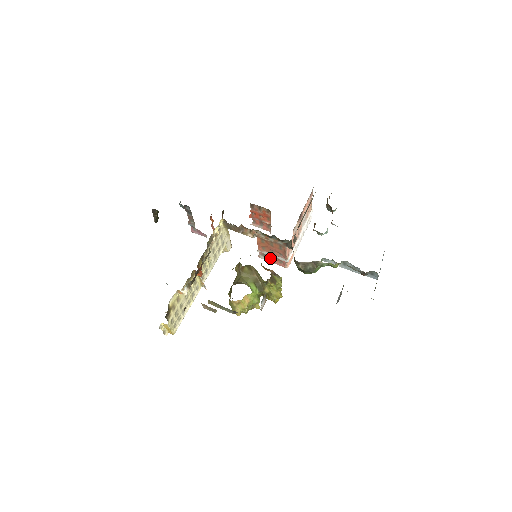
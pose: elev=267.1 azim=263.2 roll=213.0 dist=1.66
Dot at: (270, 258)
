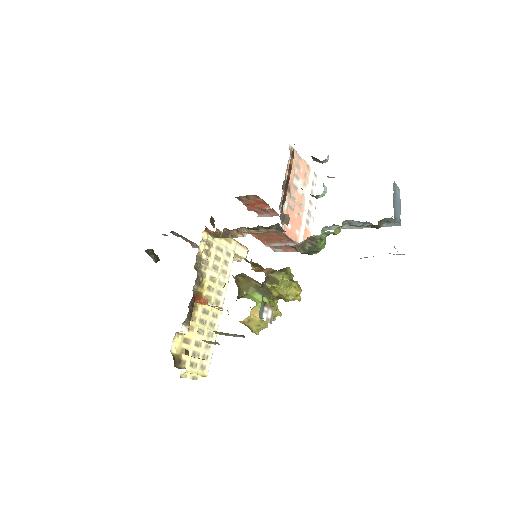
Dot at: (284, 248)
